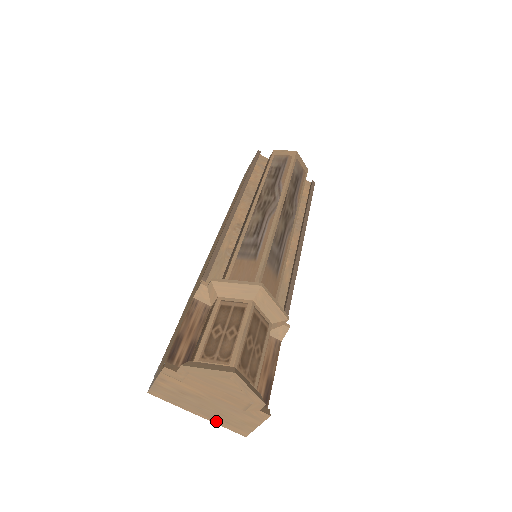
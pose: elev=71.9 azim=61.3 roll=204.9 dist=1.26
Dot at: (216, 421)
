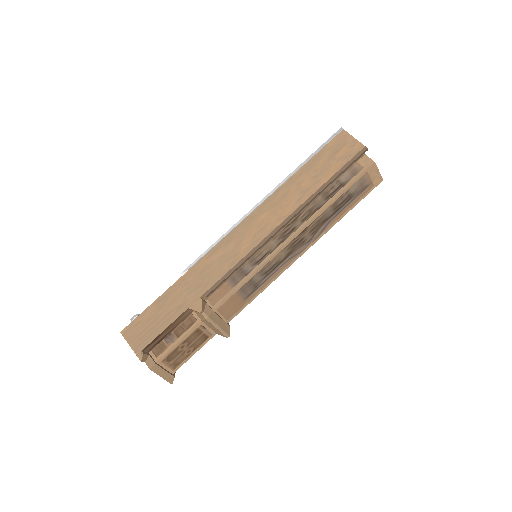
Dot at: occluded
